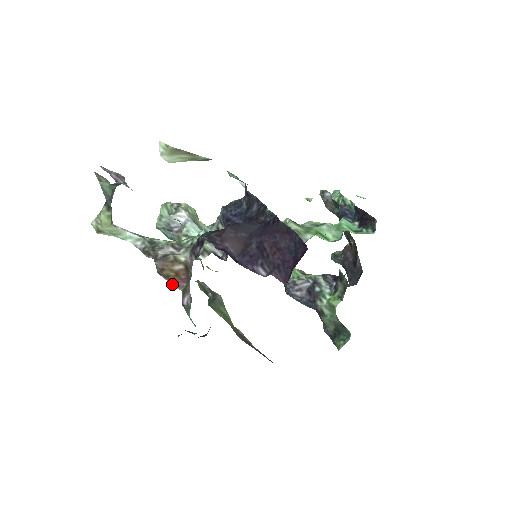
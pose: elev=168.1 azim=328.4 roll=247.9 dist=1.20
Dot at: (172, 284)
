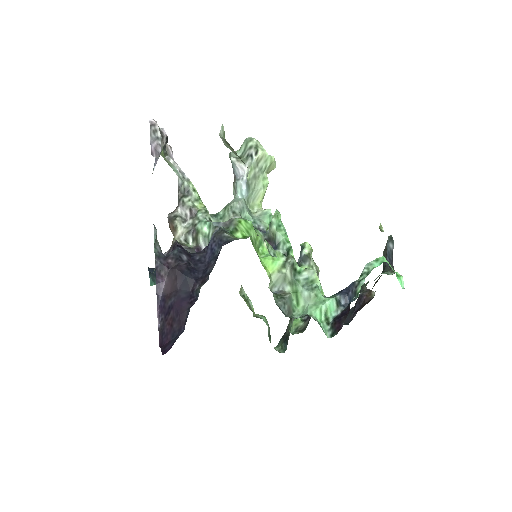
Dot at: occluded
